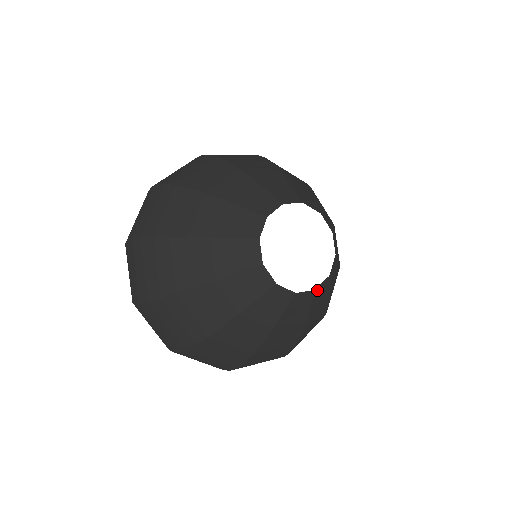
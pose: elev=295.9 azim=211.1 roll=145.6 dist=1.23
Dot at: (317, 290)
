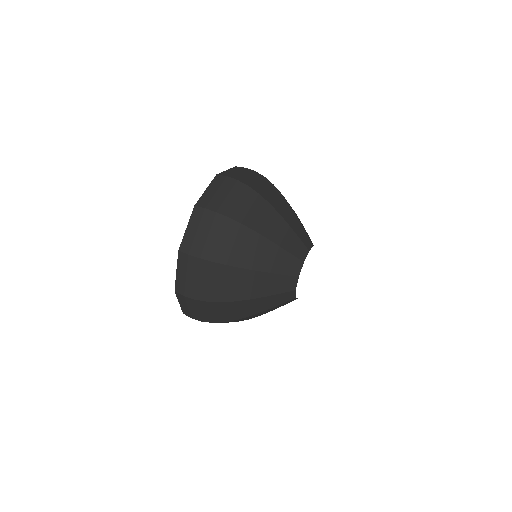
Dot at: occluded
